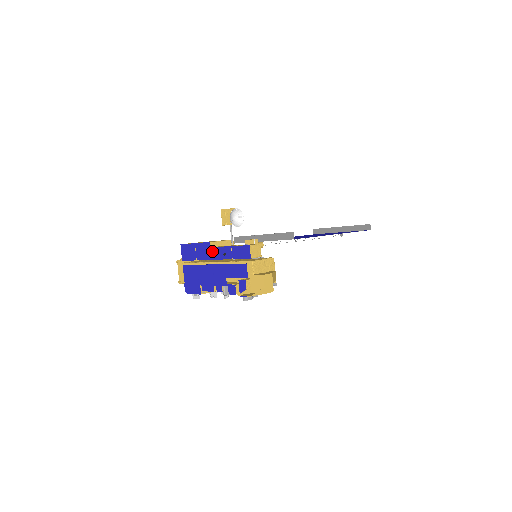
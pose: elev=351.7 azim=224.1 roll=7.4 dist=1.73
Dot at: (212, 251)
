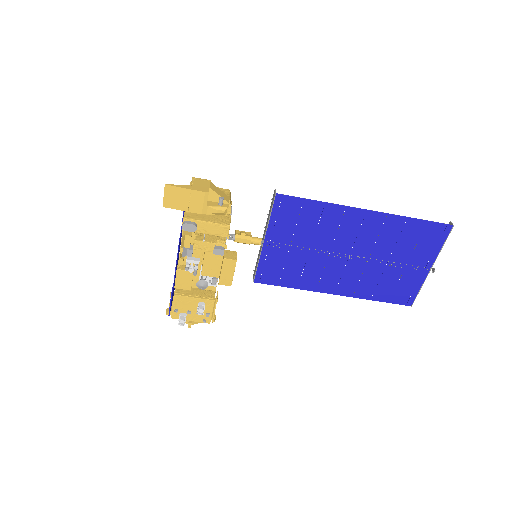
Dot at: occluded
